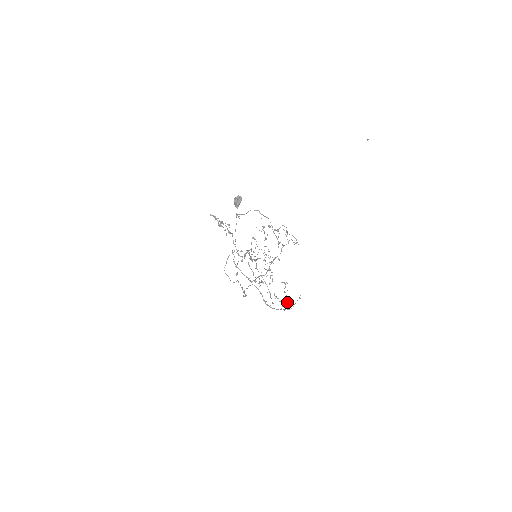
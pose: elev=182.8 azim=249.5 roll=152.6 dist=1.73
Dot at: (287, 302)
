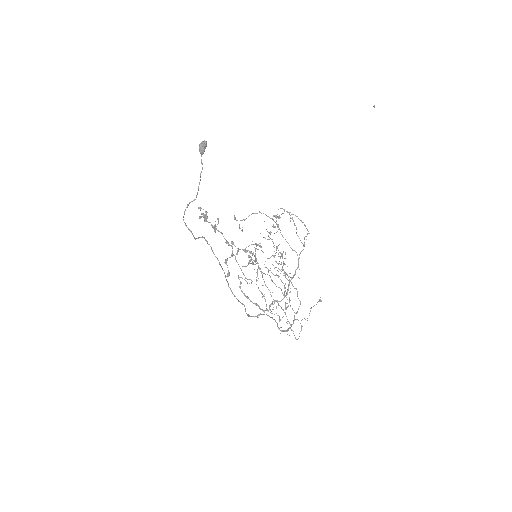
Dot at: occluded
